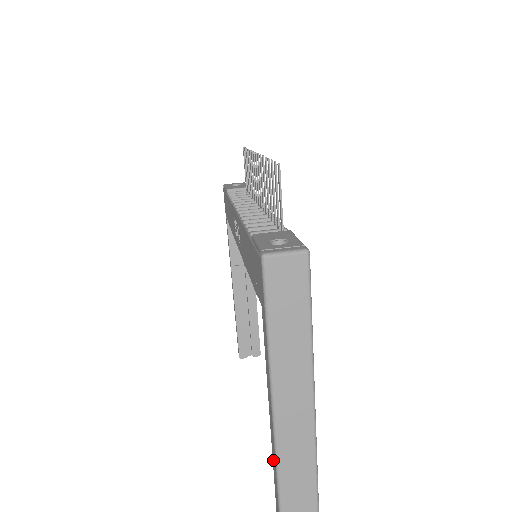
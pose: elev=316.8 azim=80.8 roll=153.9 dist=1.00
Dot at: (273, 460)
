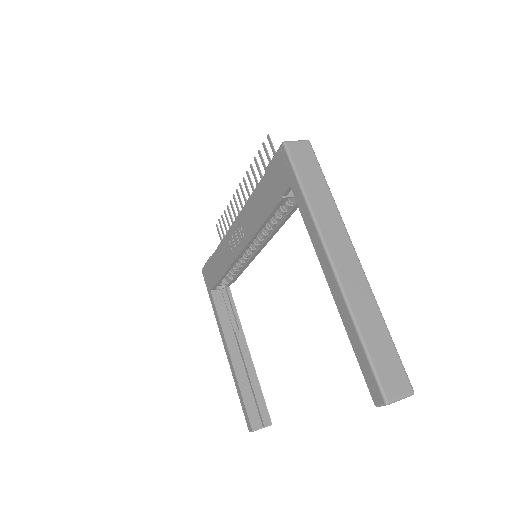
Dot at: (339, 307)
